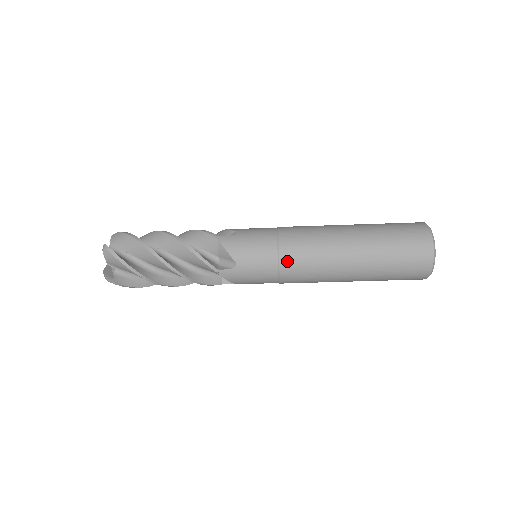
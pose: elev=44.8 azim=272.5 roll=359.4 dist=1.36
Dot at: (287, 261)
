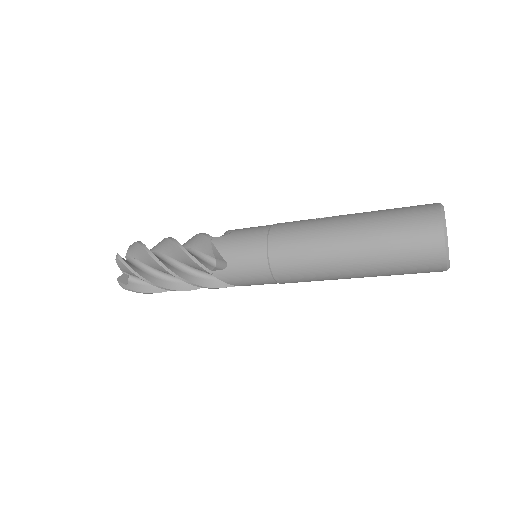
Dot at: occluded
